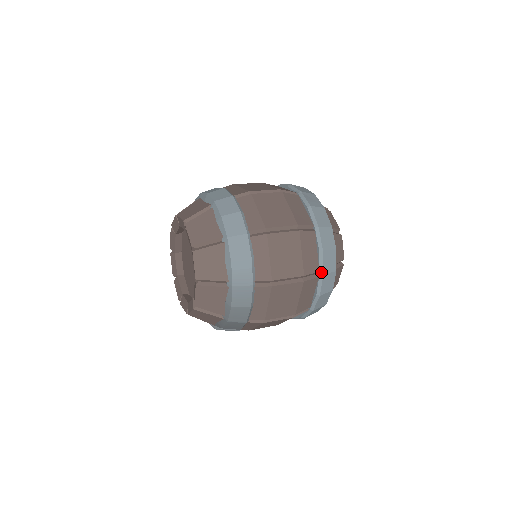
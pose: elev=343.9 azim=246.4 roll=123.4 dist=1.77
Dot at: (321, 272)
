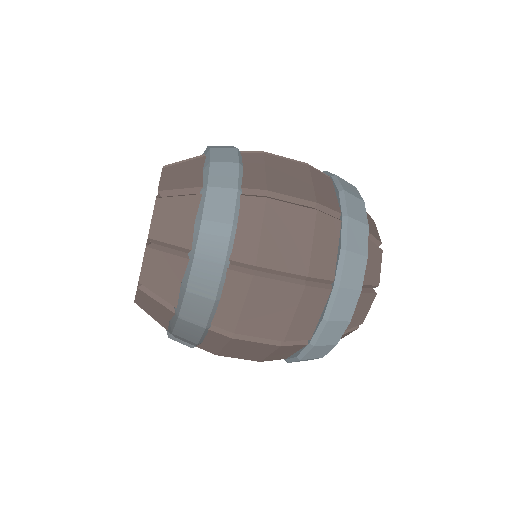
Dot at: (336, 282)
